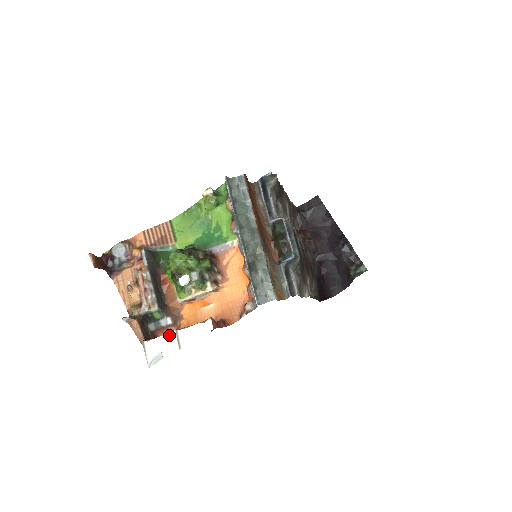
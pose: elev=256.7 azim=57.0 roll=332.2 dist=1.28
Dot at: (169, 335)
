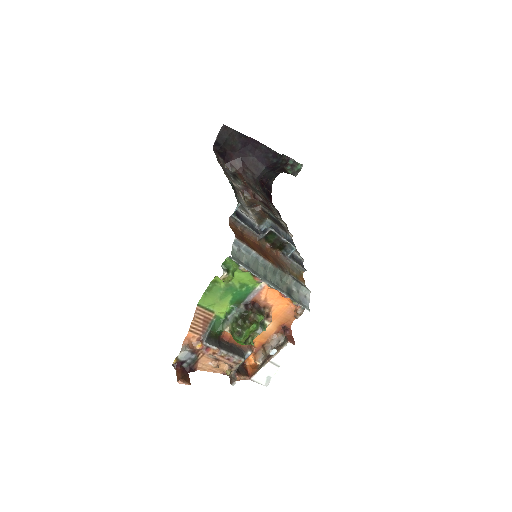
Dot at: (266, 366)
